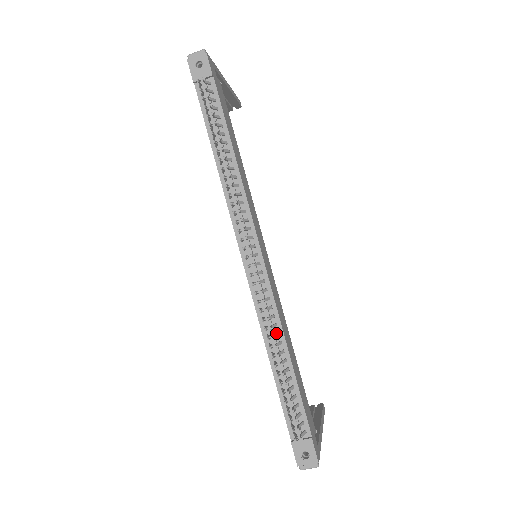
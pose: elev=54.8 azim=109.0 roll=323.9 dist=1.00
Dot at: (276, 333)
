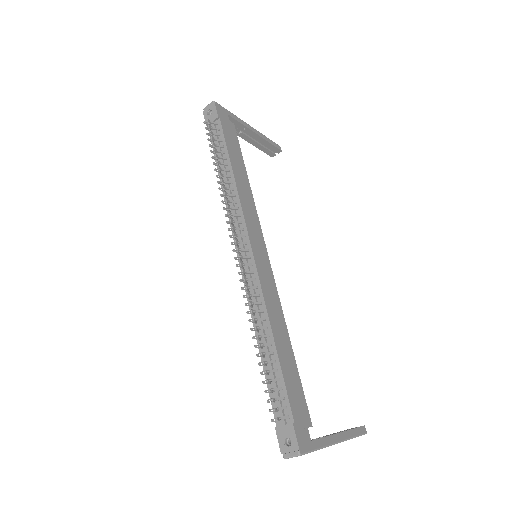
Dot at: (261, 318)
